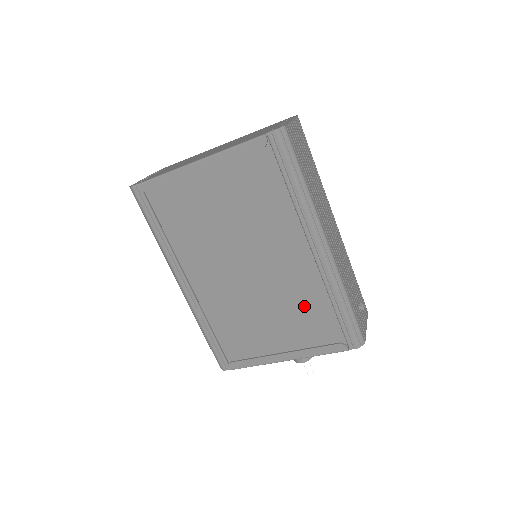
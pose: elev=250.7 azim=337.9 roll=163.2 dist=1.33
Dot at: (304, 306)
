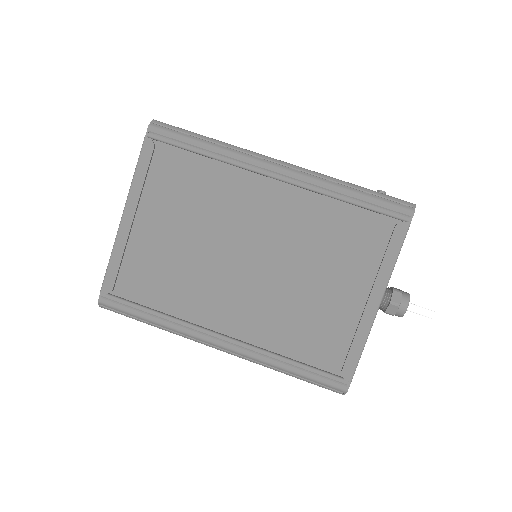
Dot at: (329, 234)
